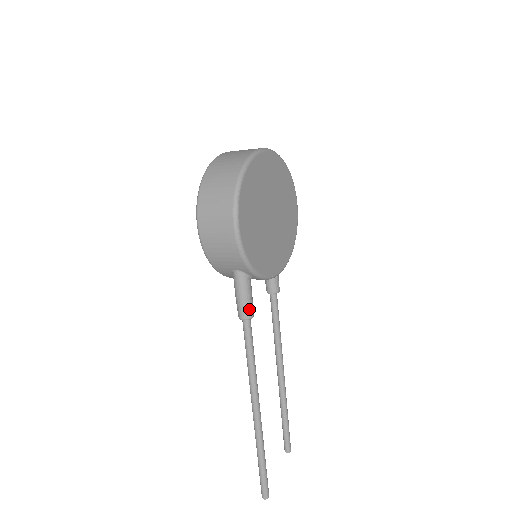
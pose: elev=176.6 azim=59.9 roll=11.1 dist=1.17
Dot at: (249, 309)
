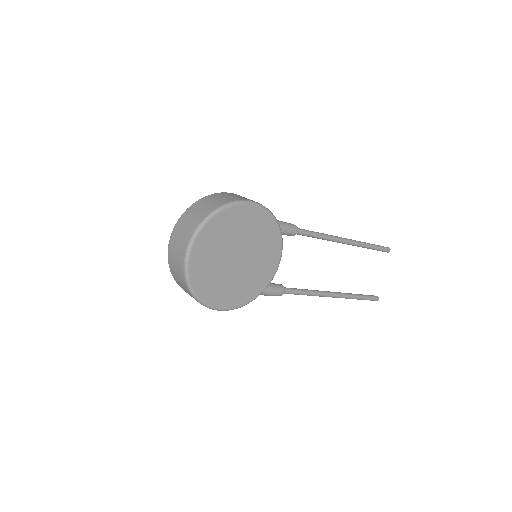
Dot at: (277, 294)
